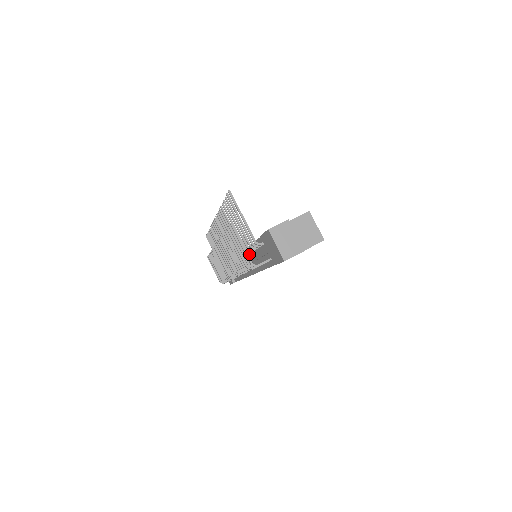
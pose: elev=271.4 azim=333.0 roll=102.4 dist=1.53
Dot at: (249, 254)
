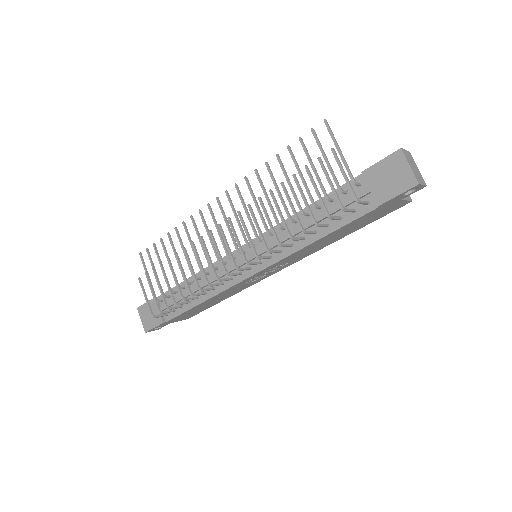
Dot at: (277, 234)
